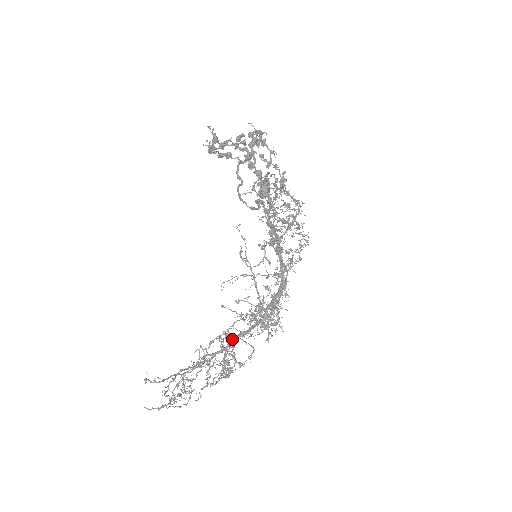
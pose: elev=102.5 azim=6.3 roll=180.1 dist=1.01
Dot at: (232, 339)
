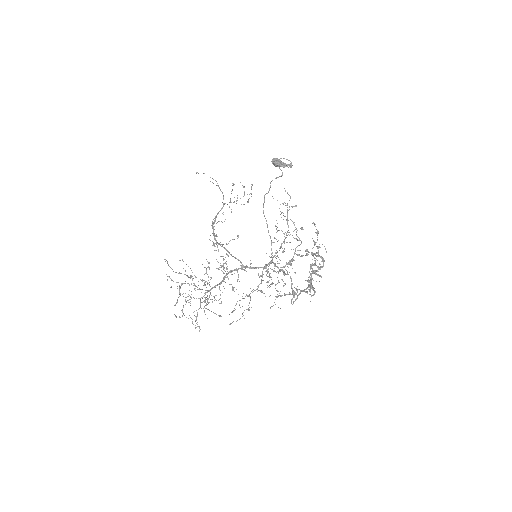
Dot at: occluded
